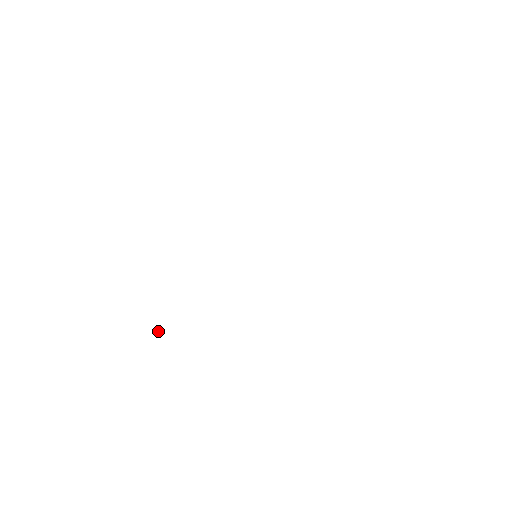
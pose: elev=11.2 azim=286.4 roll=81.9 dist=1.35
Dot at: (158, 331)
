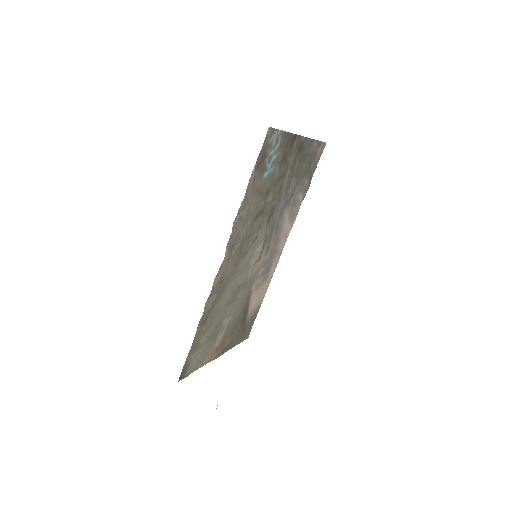
Dot at: occluded
